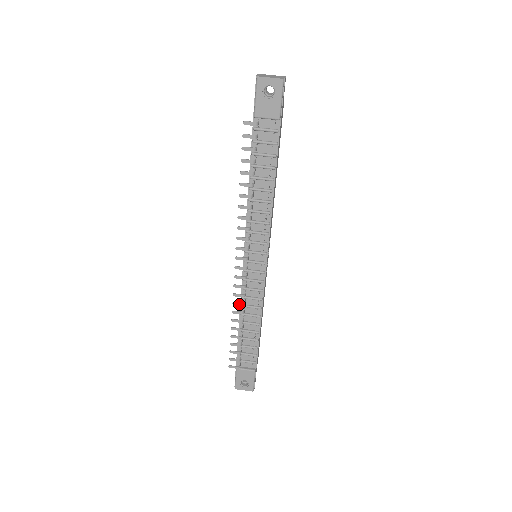
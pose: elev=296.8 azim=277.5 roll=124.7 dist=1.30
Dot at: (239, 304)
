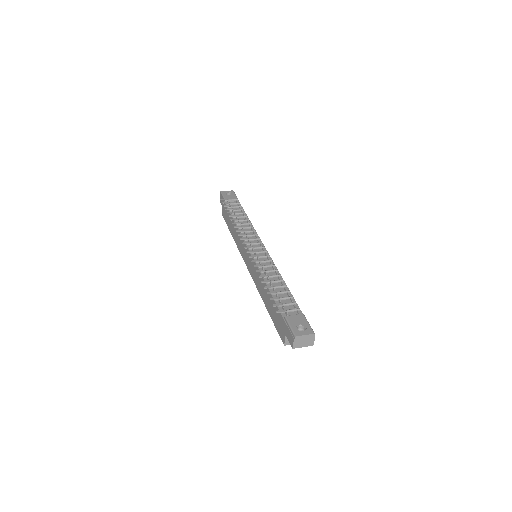
Dot at: (259, 266)
